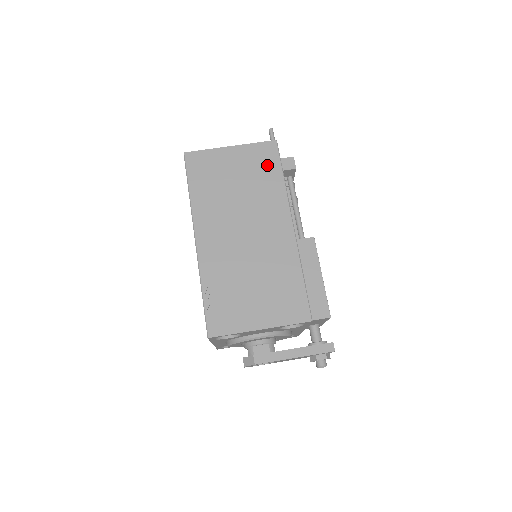
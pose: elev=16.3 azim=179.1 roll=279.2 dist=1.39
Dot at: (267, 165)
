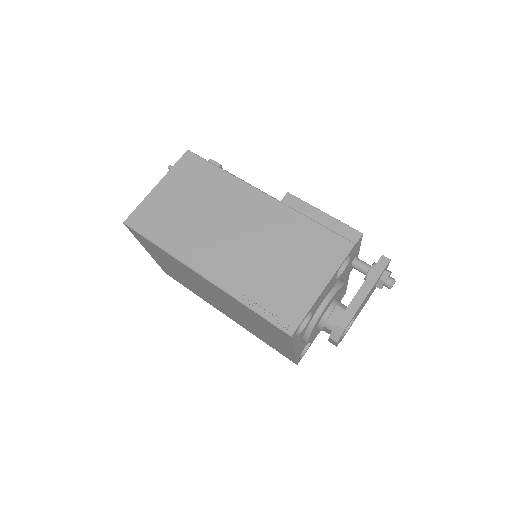
Dot at: (199, 172)
